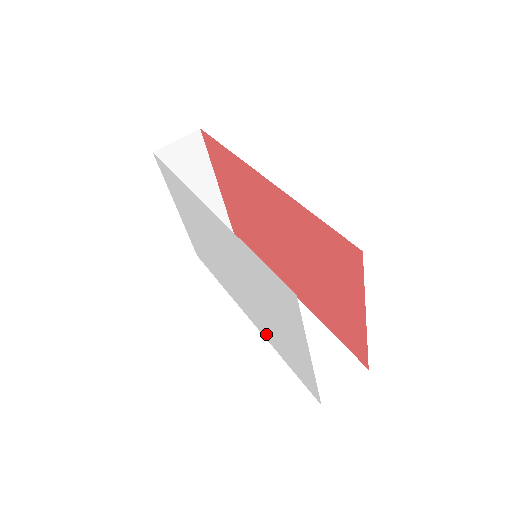
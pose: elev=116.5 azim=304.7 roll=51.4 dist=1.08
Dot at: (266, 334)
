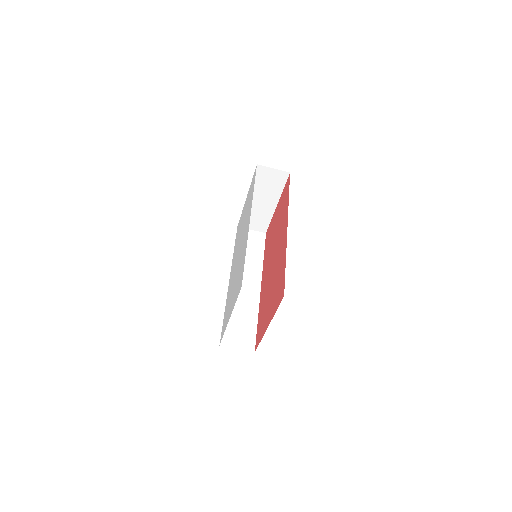
Dot at: (228, 294)
